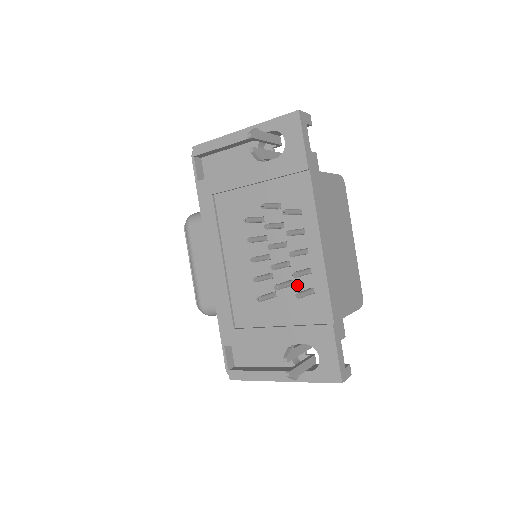
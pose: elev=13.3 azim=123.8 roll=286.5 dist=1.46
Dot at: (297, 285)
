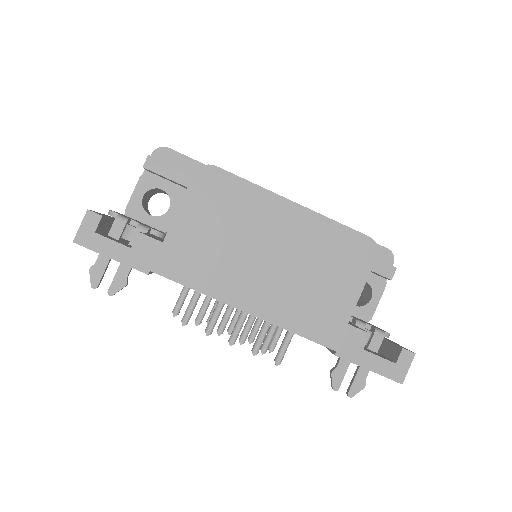
Dot at: occluded
